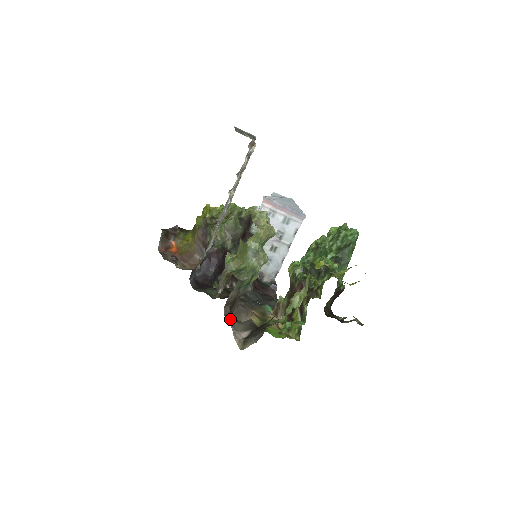
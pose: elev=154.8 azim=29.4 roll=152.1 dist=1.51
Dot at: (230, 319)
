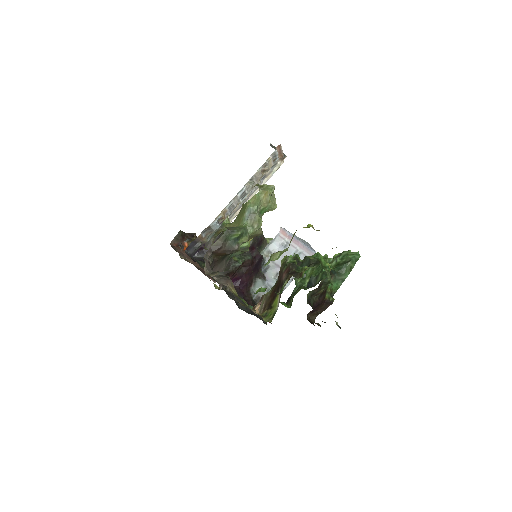
Dot at: (208, 265)
